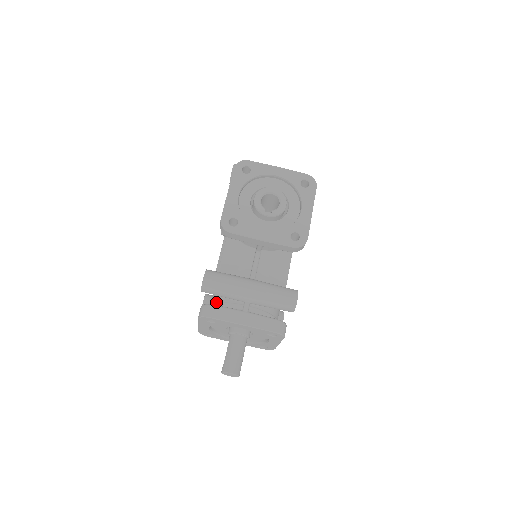
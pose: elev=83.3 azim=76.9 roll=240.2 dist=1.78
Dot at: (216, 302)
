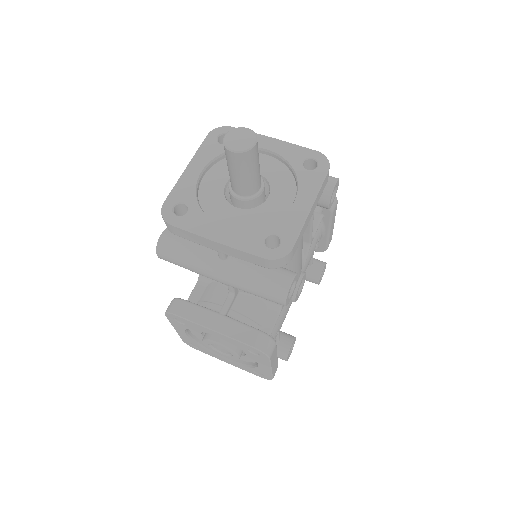
Dot at: occluded
